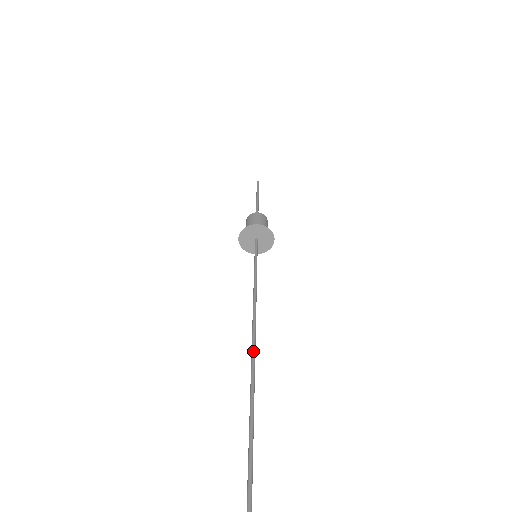
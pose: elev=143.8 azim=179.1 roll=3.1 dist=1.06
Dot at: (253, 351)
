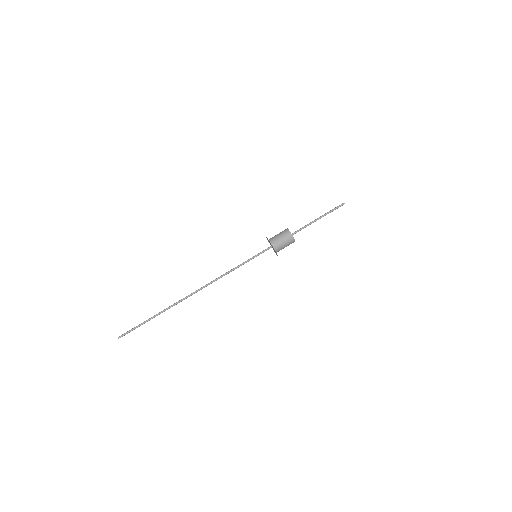
Dot at: (187, 296)
